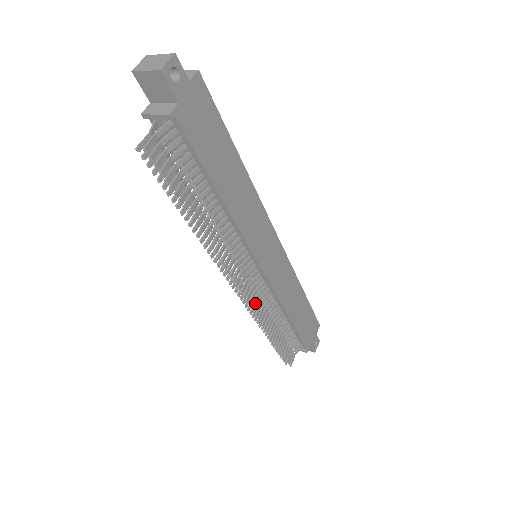
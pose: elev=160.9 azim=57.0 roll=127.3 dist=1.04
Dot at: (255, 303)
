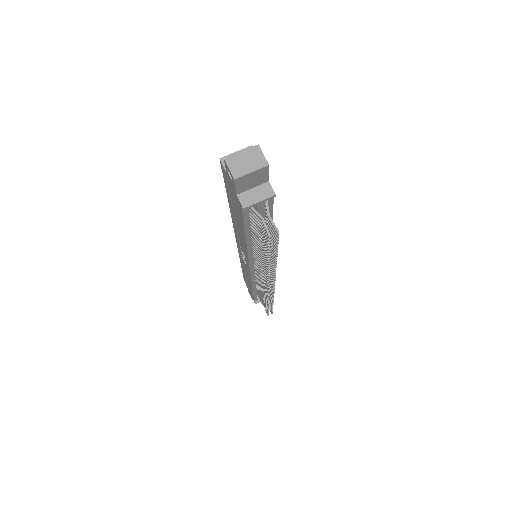
Dot at: occluded
